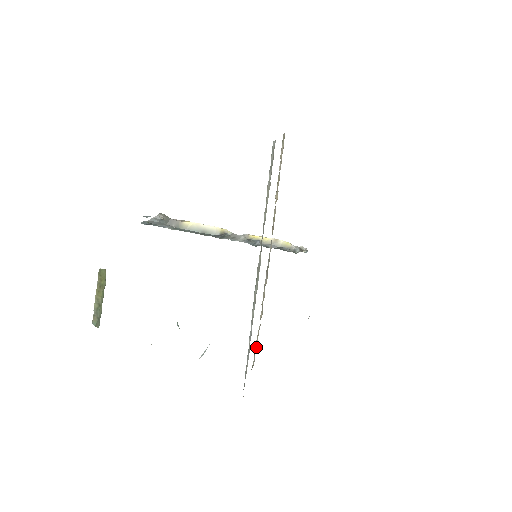
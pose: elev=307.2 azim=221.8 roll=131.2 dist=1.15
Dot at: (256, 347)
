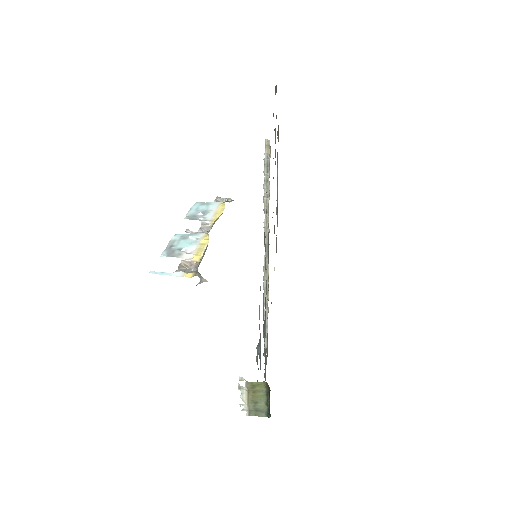
Dot at: occluded
